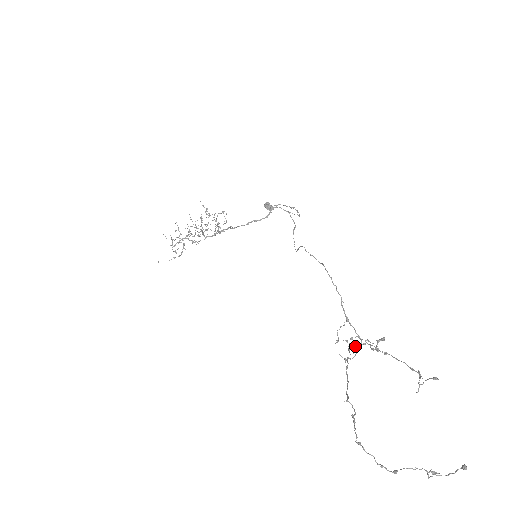
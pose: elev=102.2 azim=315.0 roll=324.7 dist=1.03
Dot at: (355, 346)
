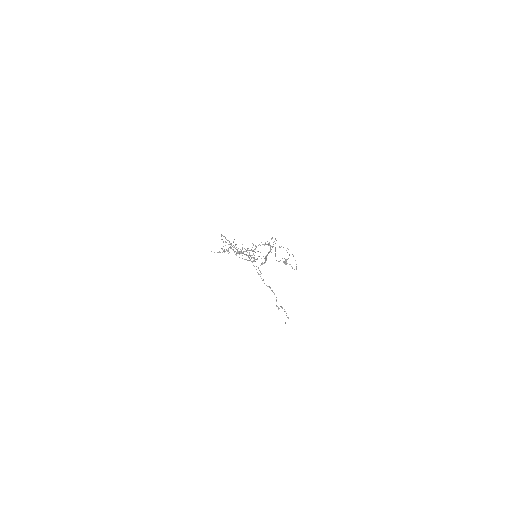
Dot at: (263, 280)
